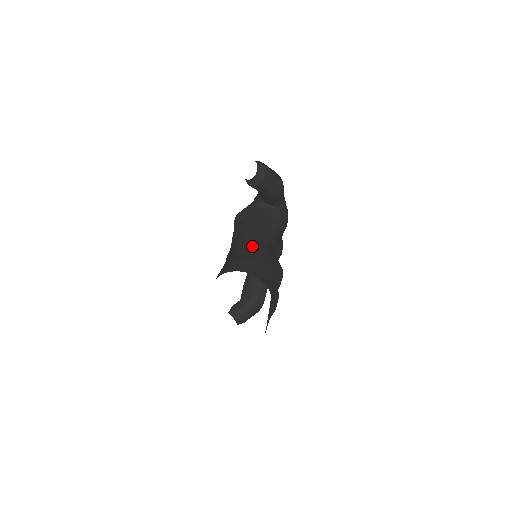
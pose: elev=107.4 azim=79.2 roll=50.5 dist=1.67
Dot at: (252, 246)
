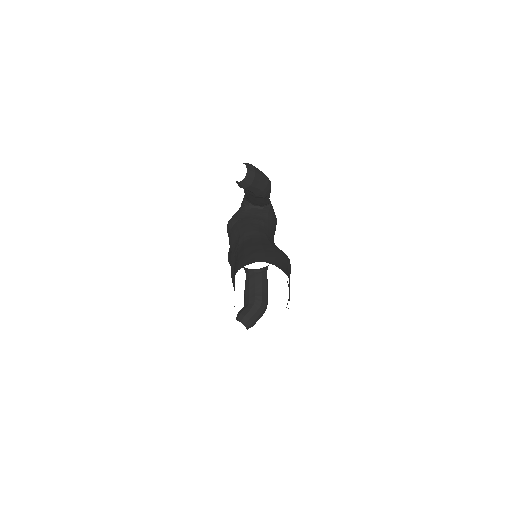
Dot at: (257, 242)
